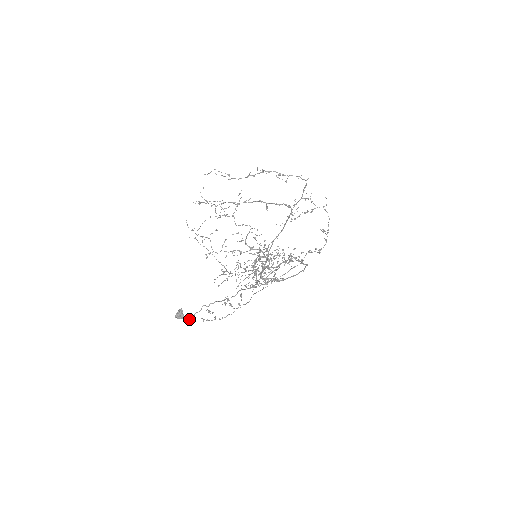
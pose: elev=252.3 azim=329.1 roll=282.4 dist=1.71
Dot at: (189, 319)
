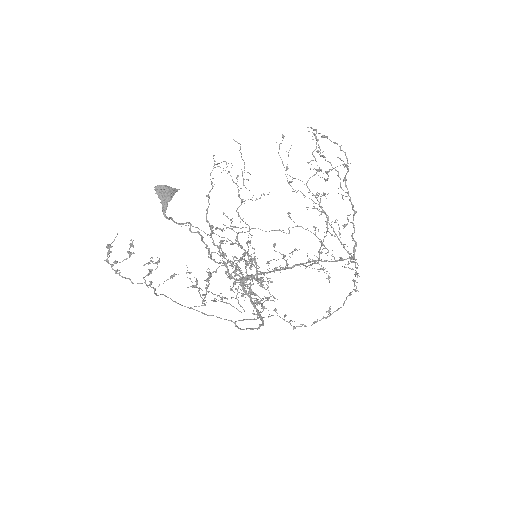
Dot at: (165, 212)
